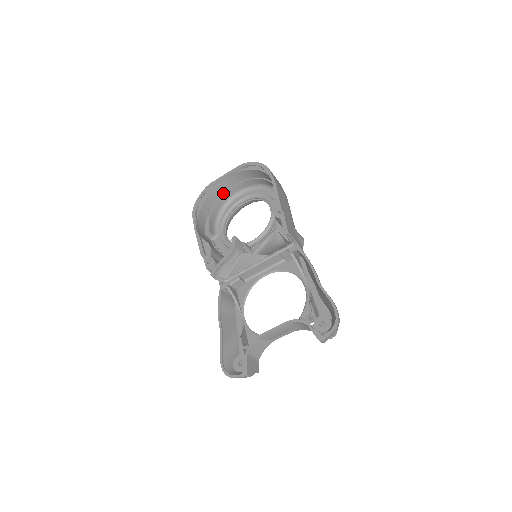
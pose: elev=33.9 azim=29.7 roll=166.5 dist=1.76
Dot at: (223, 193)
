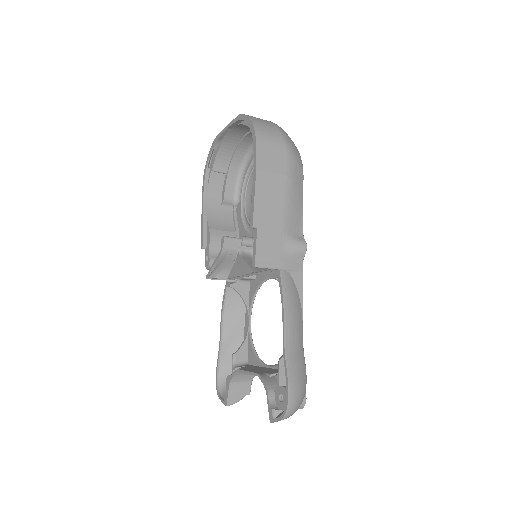
Dot at: (238, 143)
